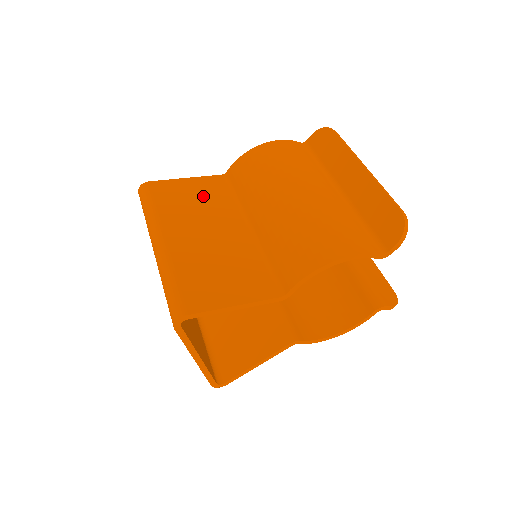
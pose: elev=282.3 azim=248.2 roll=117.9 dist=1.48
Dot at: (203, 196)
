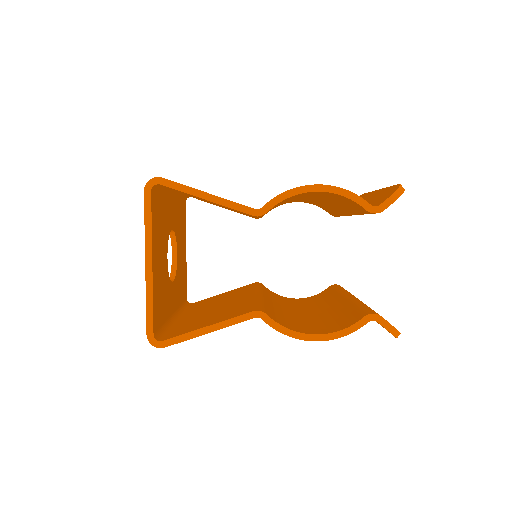
Dot at: occluded
